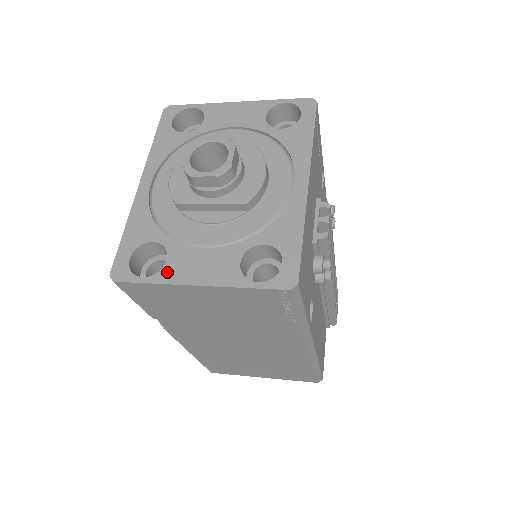
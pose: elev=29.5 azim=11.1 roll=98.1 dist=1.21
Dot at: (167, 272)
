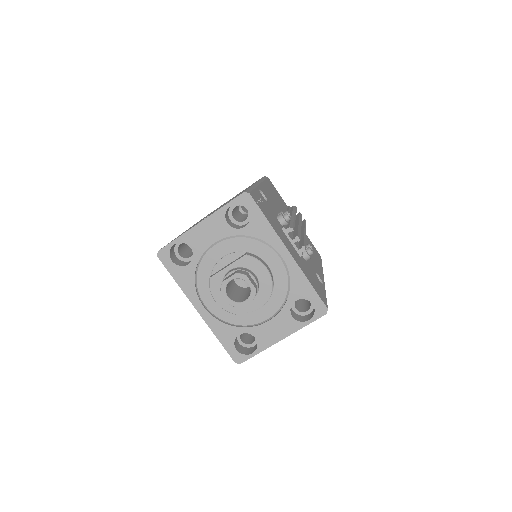
Dot at: (262, 344)
